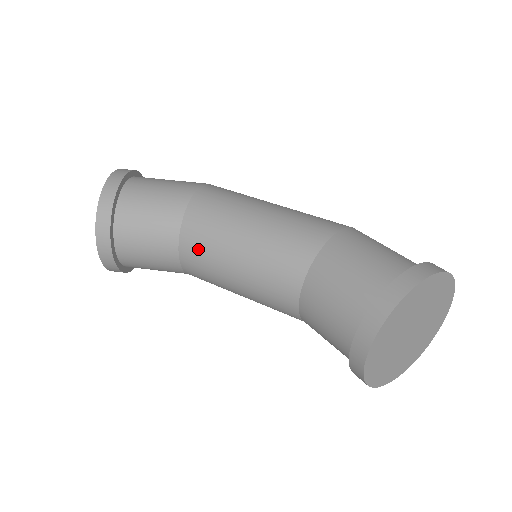
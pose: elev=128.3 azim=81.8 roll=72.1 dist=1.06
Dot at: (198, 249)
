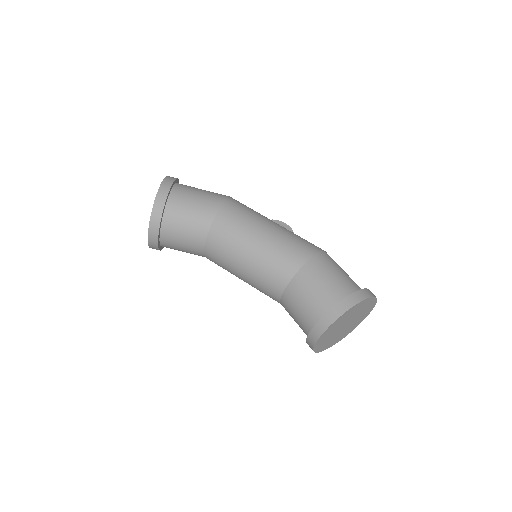
Dot at: (219, 250)
